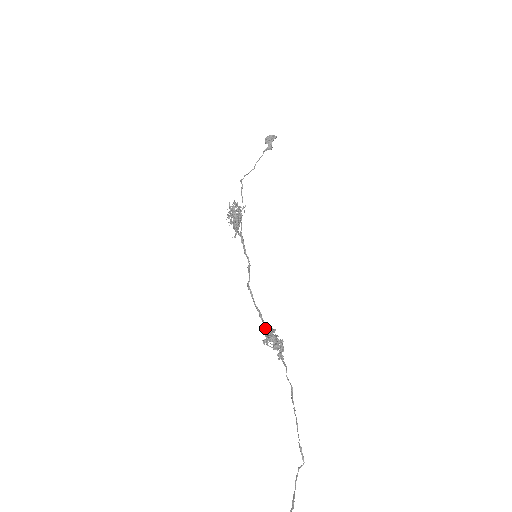
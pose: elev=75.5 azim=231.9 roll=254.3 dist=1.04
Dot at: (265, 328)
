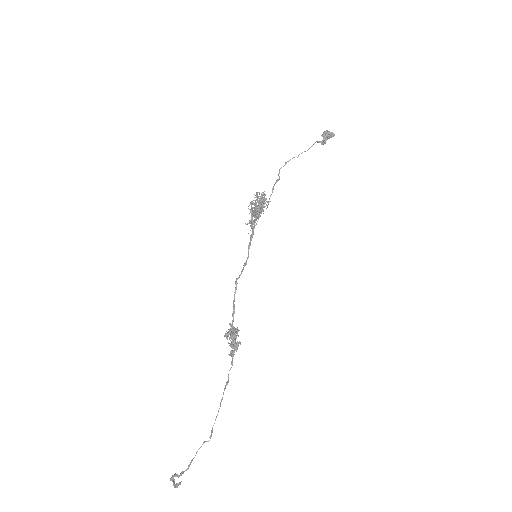
Dot at: (232, 326)
